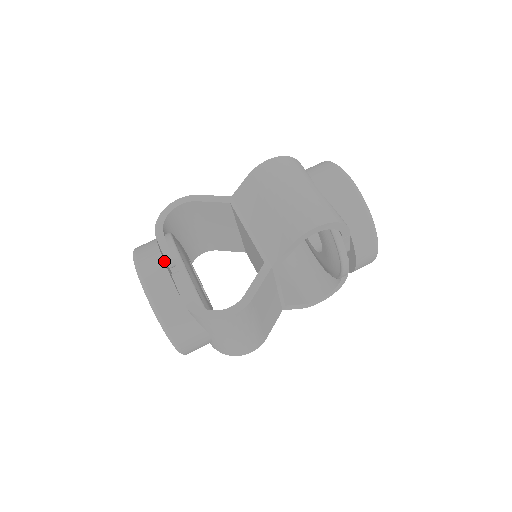
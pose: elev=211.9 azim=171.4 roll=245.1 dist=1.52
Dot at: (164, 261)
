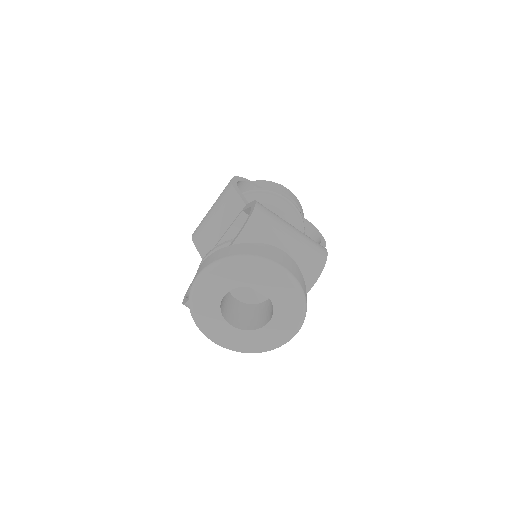
Dot at: occluded
